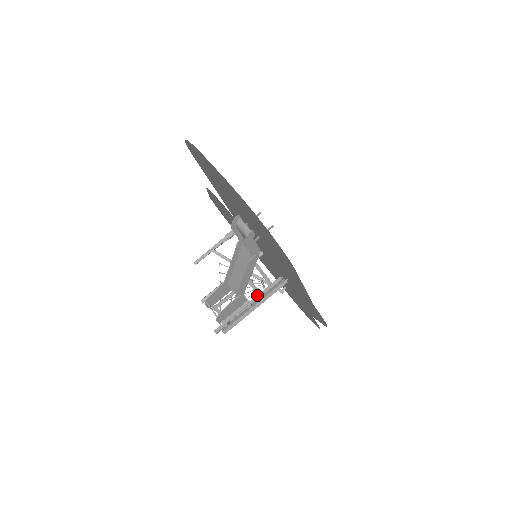
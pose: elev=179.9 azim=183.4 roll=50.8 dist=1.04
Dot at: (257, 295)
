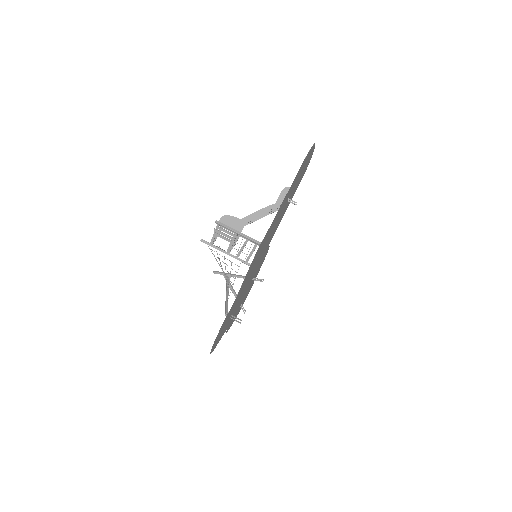
Dot at: (236, 256)
